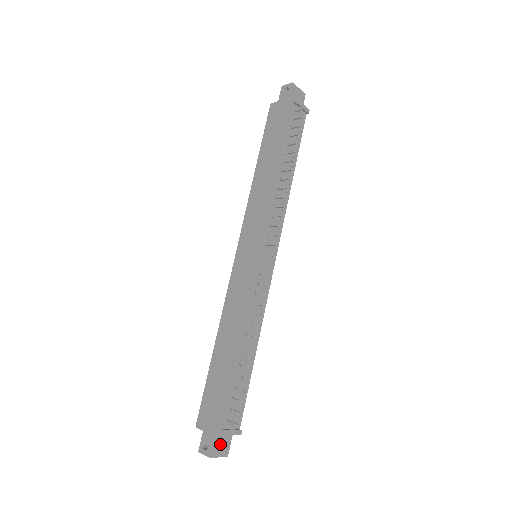
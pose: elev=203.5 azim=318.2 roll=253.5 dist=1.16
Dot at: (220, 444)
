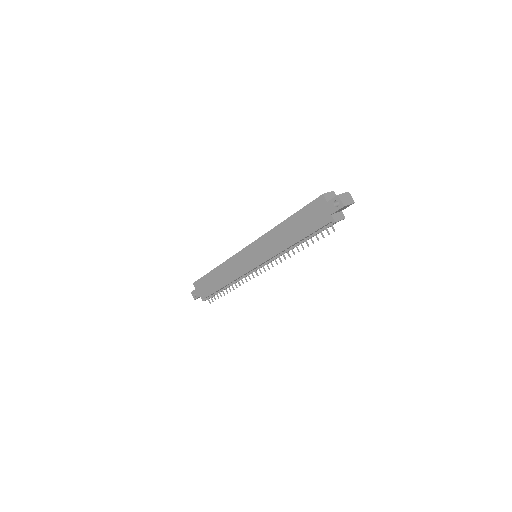
Dot at: occluded
